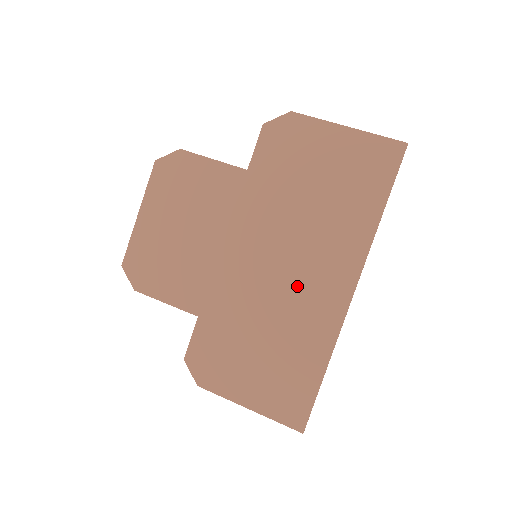
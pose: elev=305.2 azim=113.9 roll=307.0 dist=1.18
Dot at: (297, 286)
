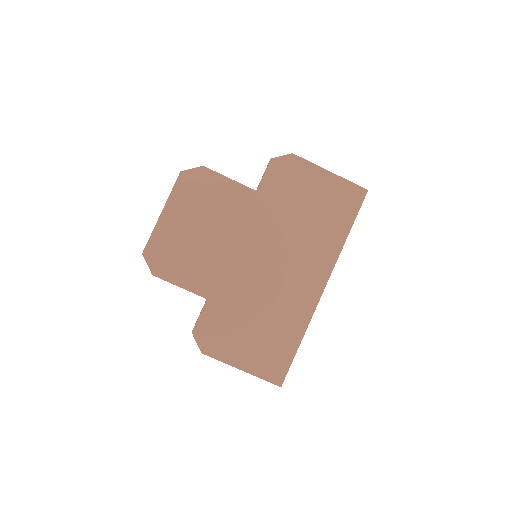
Dot at: (286, 281)
